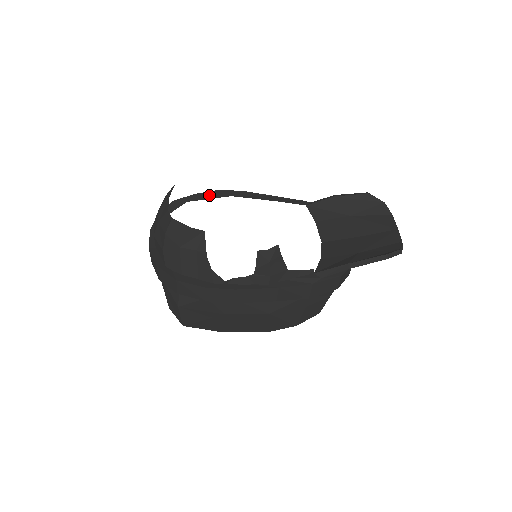
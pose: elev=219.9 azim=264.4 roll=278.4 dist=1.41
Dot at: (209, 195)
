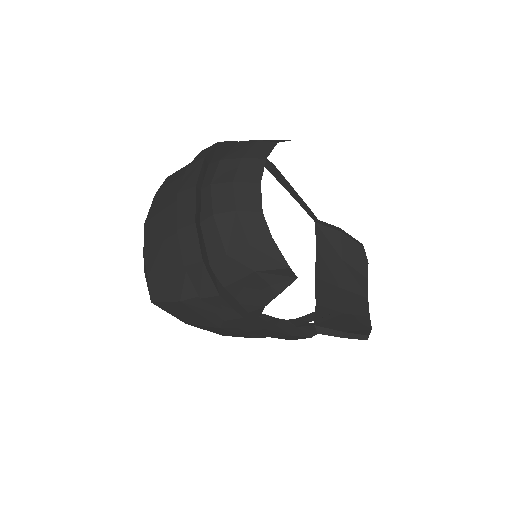
Dot at: occluded
